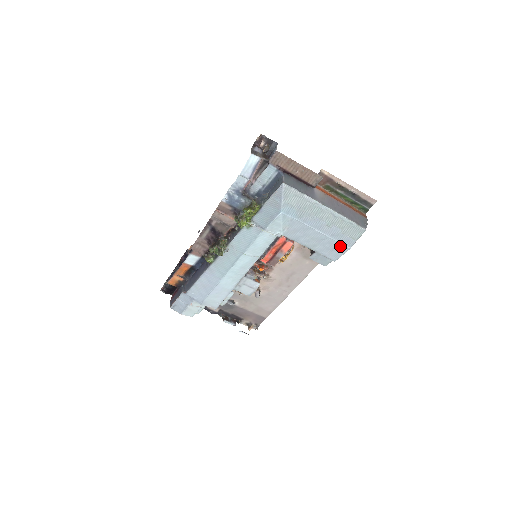
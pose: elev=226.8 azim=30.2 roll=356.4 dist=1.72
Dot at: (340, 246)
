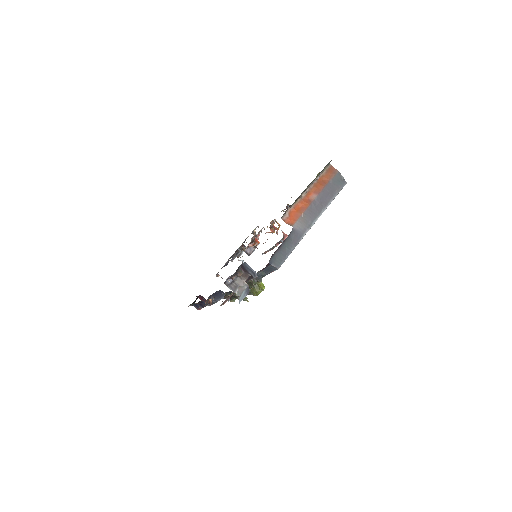
Dot at: occluded
